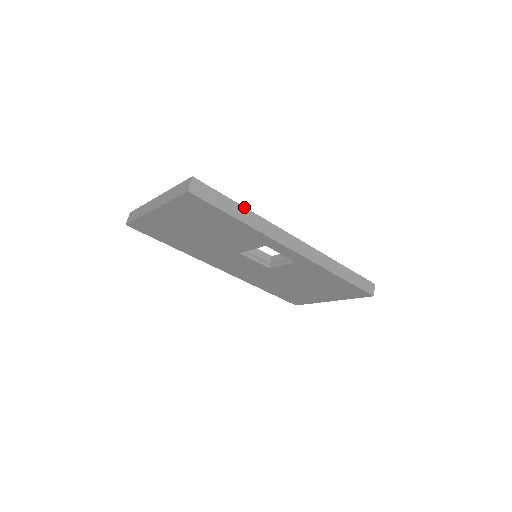
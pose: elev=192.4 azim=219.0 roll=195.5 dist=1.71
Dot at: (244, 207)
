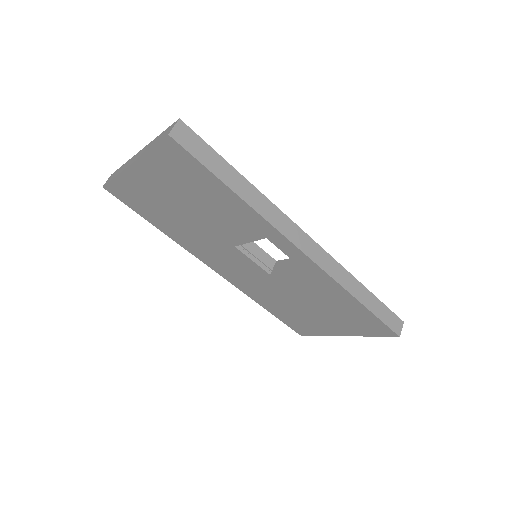
Dot at: (244, 177)
